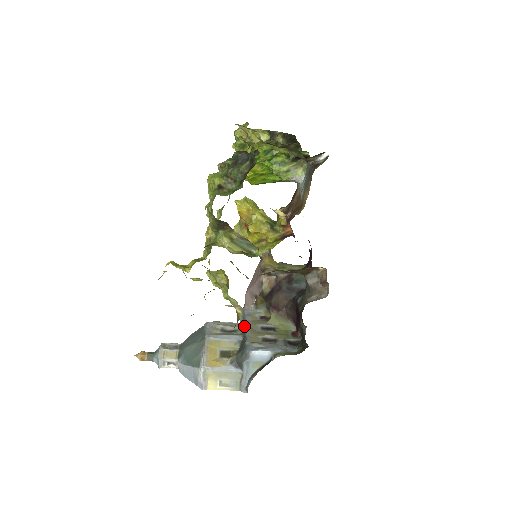
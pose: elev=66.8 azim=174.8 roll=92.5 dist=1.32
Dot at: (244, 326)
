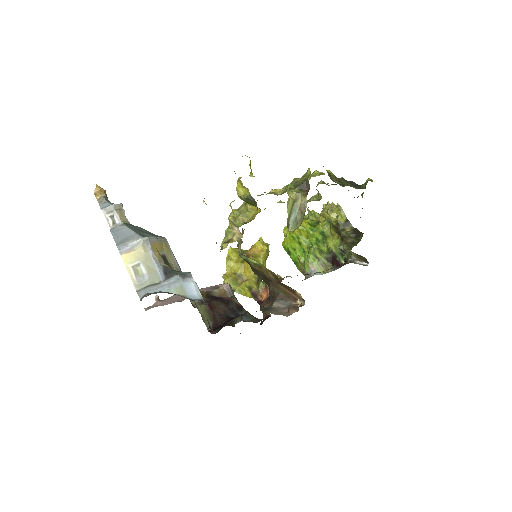
Dot at: occluded
